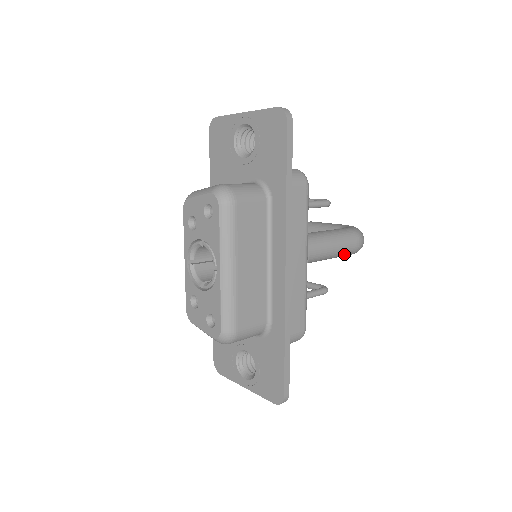
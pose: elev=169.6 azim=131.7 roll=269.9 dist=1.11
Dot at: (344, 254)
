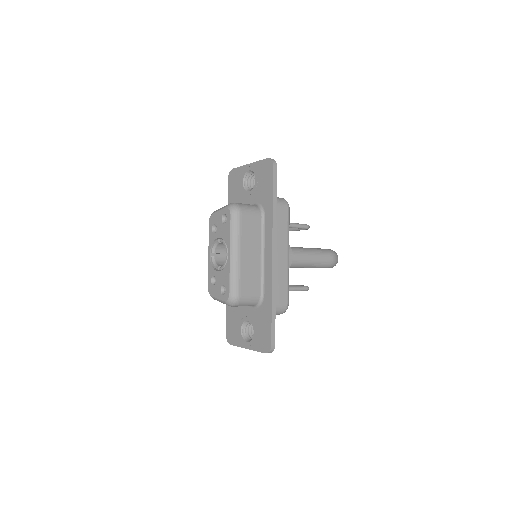
Dot at: (322, 265)
